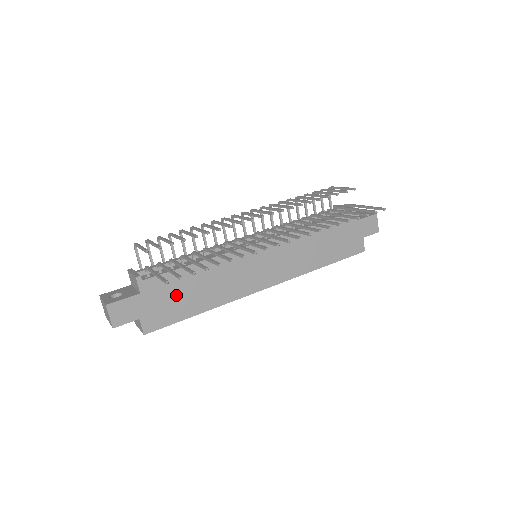
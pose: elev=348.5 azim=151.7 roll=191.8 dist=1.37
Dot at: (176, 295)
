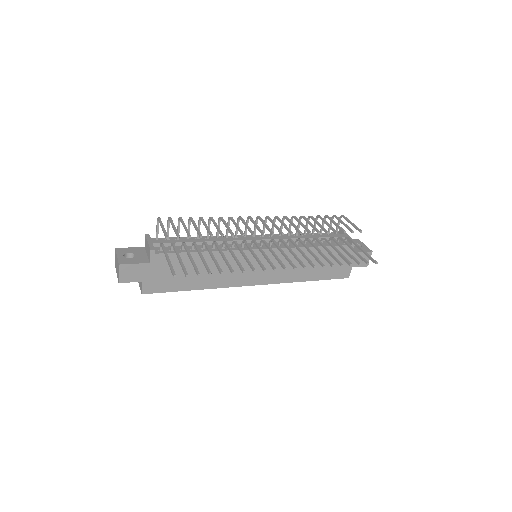
Dot at: (178, 271)
